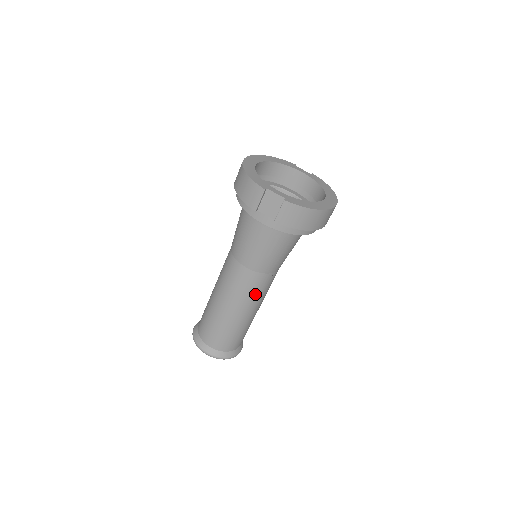
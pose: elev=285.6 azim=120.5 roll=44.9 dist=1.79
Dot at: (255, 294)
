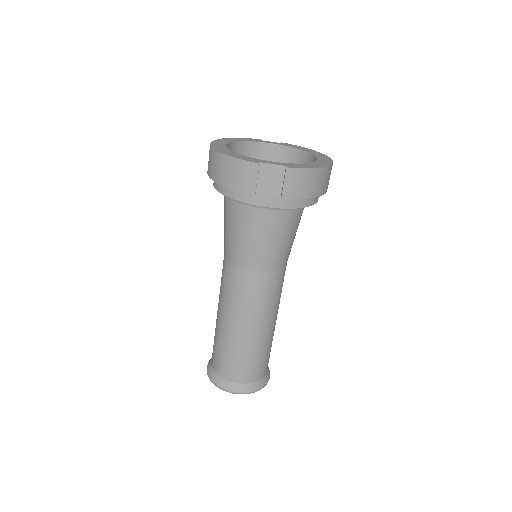
Dot at: (273, 299)
